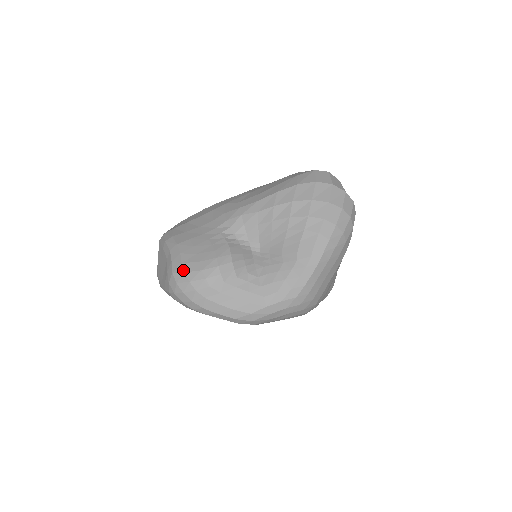
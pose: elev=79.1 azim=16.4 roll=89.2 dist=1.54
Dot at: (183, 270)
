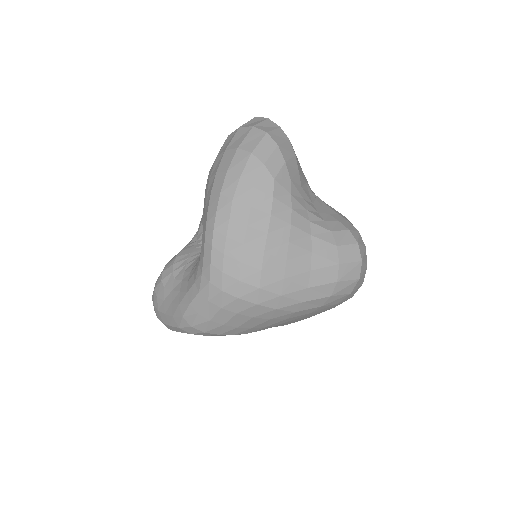
Dot at: occluded
